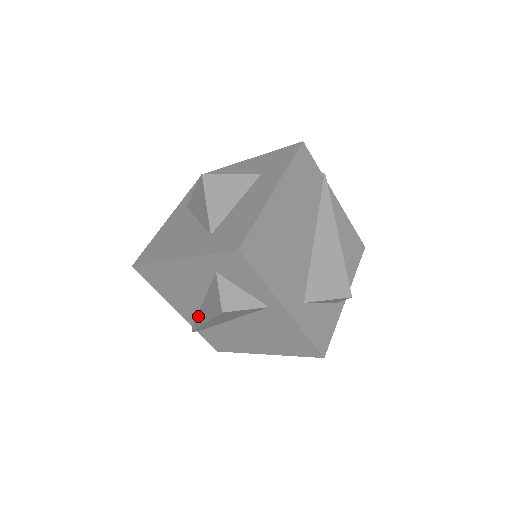
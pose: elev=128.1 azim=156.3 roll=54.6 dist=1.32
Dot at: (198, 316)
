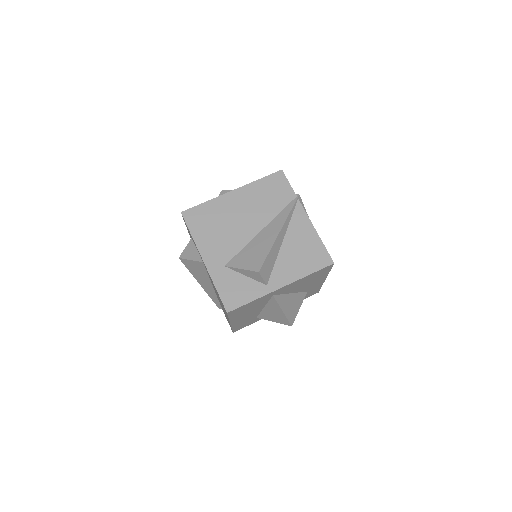
Dot at: occluded
